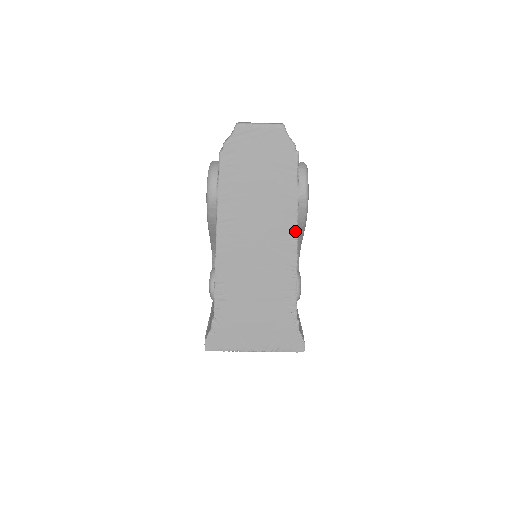
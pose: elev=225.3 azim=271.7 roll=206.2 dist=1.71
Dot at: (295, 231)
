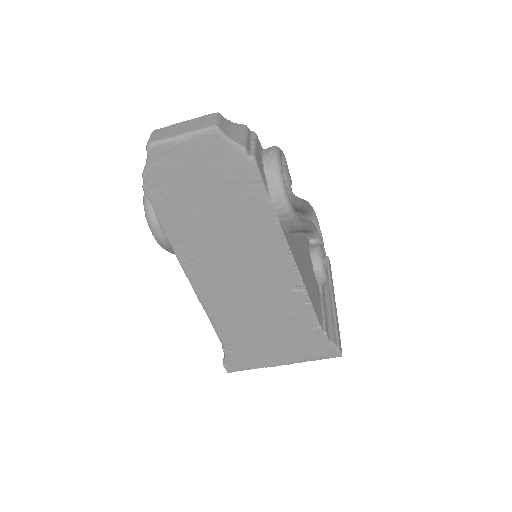
Dot at: (286, 251)
